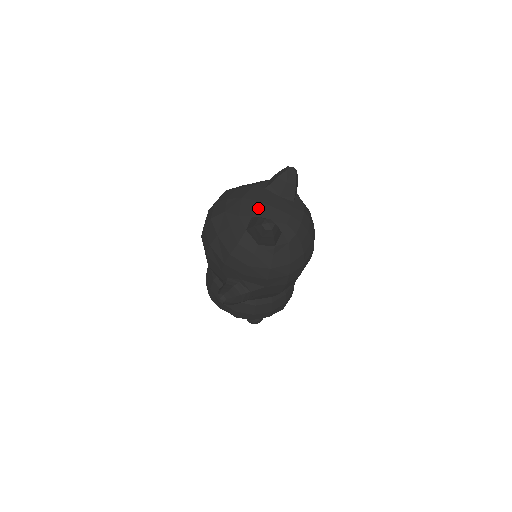
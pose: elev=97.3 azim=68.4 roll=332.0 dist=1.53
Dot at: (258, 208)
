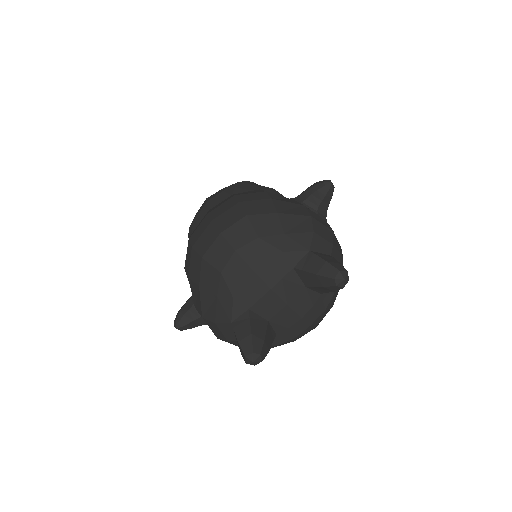
Dot at: (264, 300)
